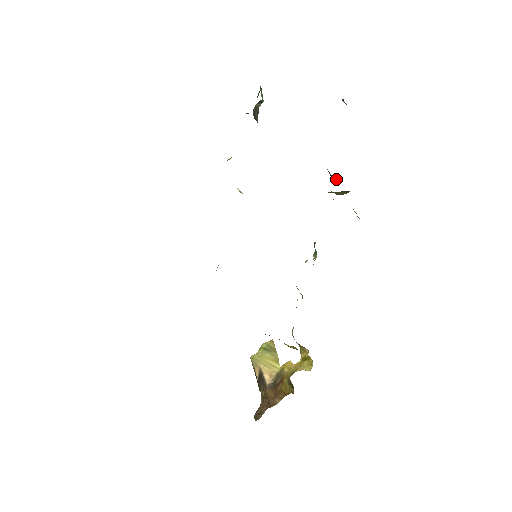
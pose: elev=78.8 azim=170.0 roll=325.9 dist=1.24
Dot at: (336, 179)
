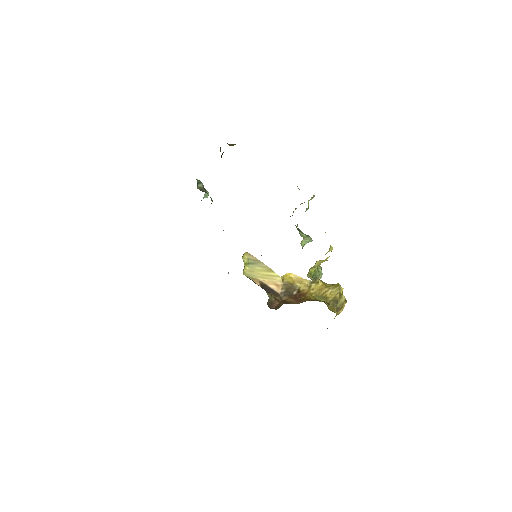
Dot at: occluded
